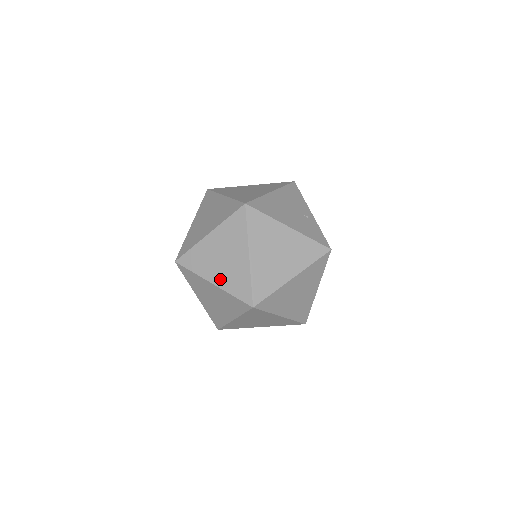
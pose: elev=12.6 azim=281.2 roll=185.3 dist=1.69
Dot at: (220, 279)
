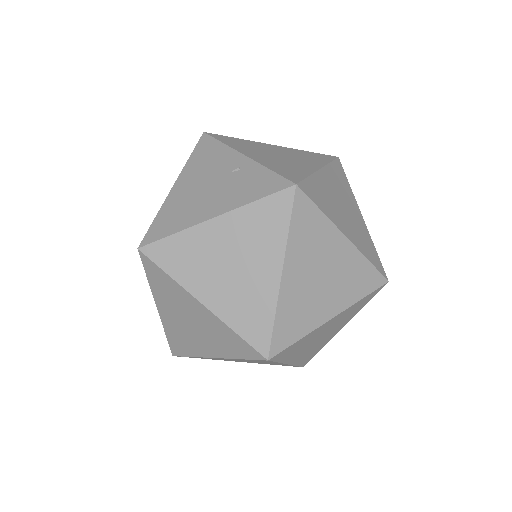
Dot at: (213, 349)
